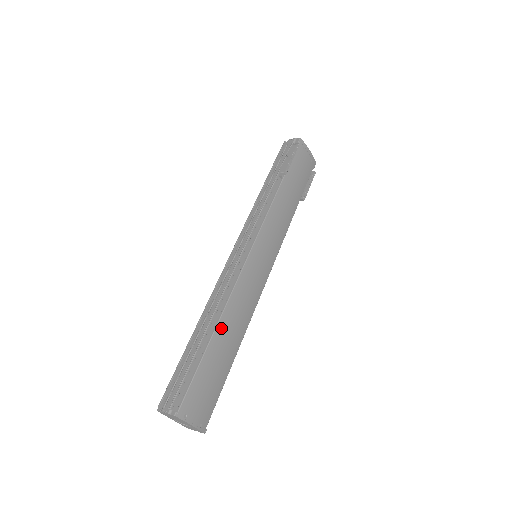
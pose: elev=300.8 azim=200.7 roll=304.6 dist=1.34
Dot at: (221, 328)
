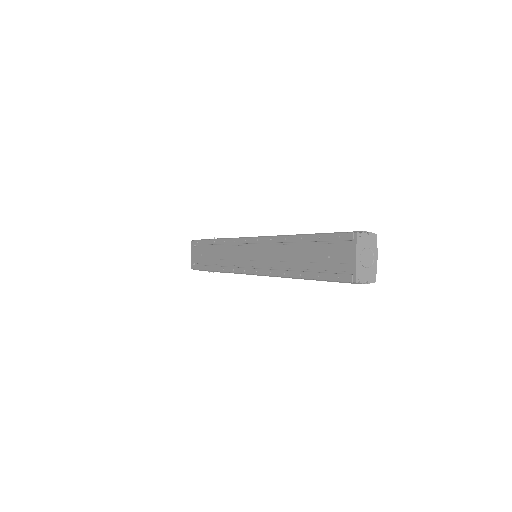
Dot at: occluded
